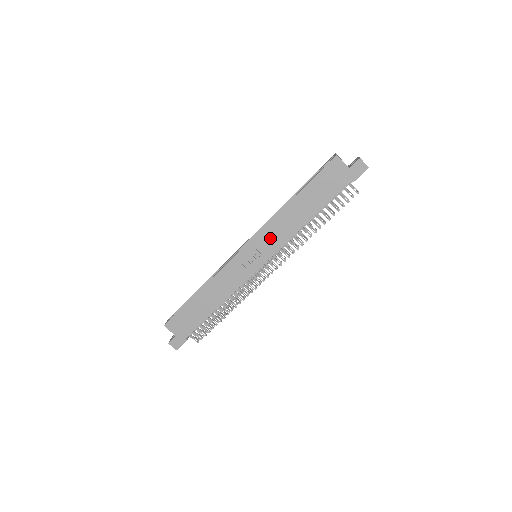
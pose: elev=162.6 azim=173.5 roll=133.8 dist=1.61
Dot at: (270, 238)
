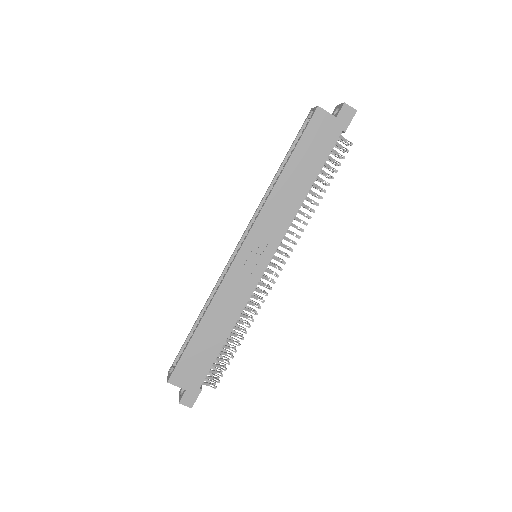
Dot at: (269, 227)
